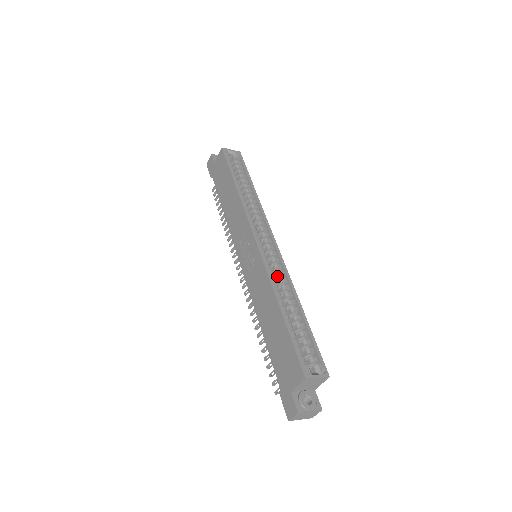
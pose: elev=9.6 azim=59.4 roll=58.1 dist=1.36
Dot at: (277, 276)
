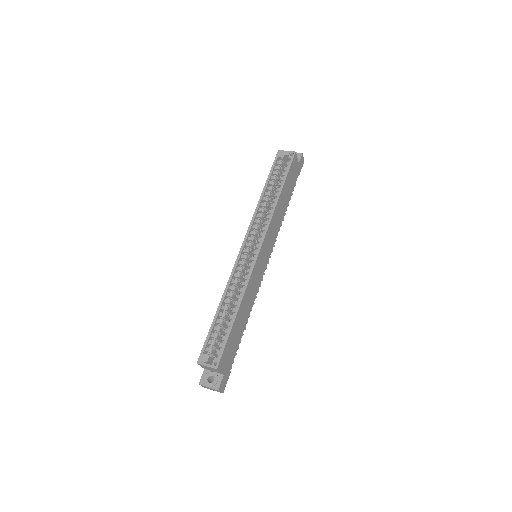
Dot at: occluded
